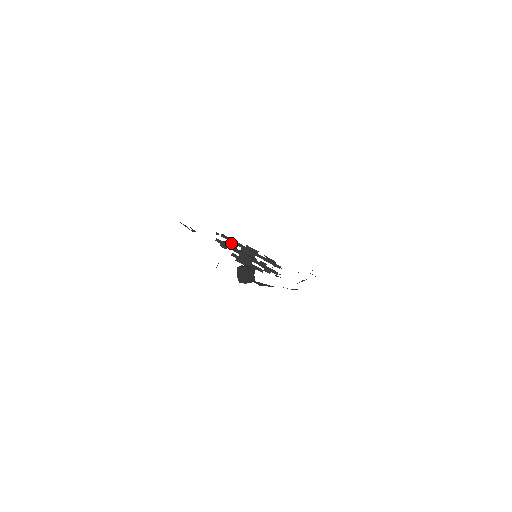
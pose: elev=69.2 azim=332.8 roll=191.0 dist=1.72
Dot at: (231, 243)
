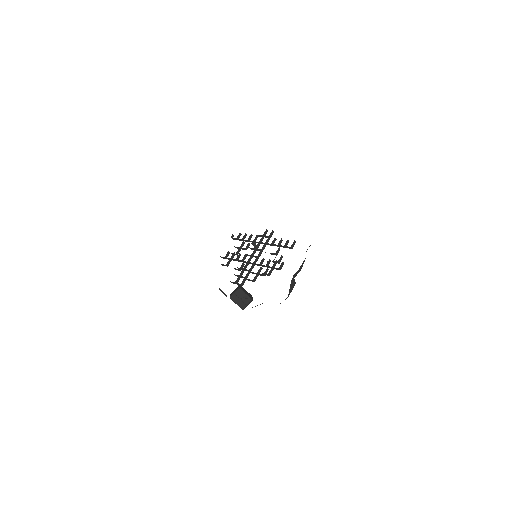
Dot at: (242, 243)
